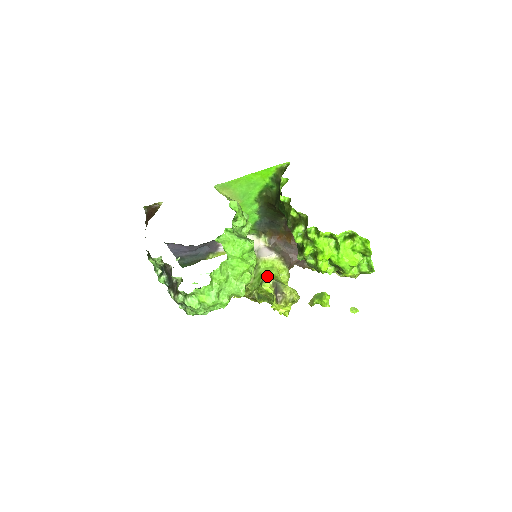
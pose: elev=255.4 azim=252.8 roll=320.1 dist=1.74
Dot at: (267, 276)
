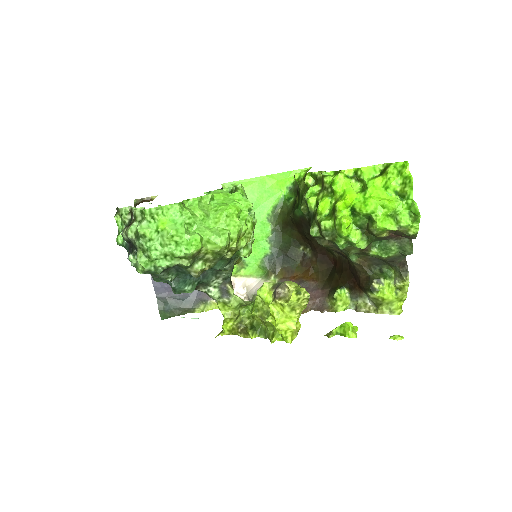
Dot at: occluded
